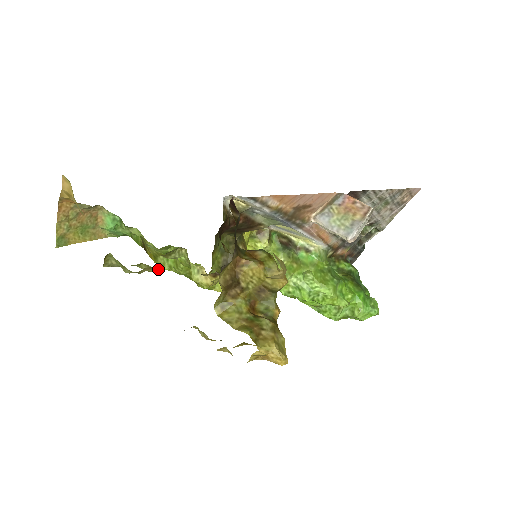
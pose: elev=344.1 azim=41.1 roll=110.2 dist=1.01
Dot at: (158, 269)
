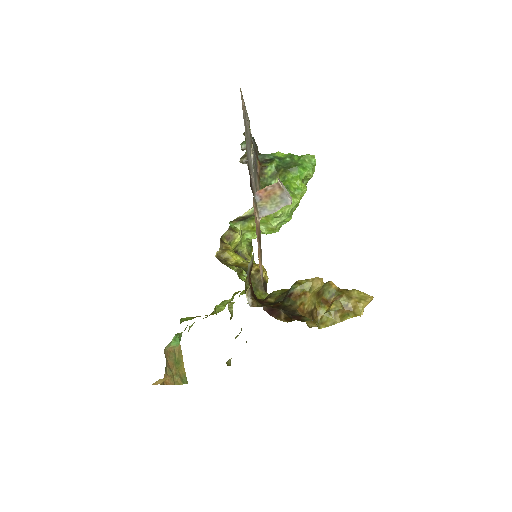
Dot at: occluded
